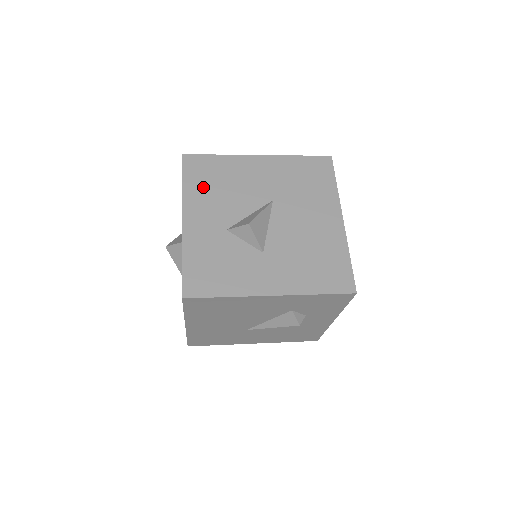
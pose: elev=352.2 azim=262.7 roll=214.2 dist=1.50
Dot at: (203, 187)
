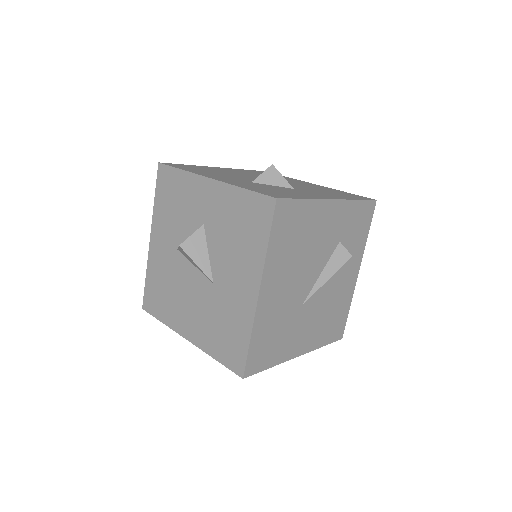
Dot at: (200, 171)
